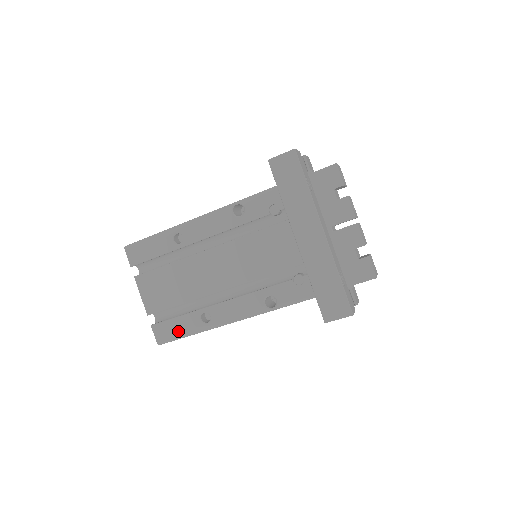
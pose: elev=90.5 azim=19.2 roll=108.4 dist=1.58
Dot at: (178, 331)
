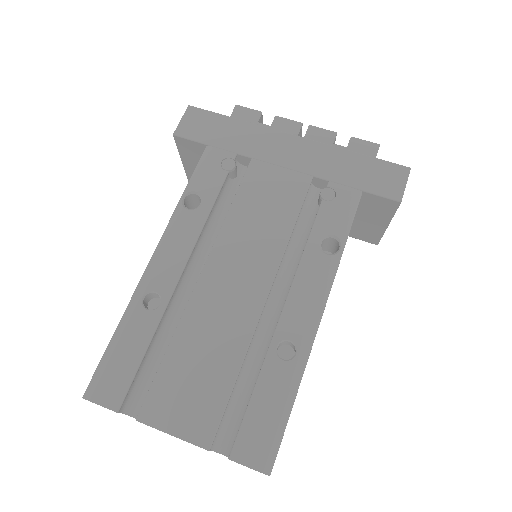
Dot at: (273, 414)
